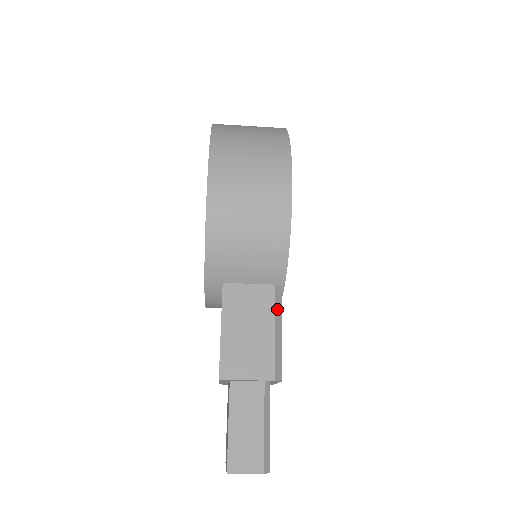
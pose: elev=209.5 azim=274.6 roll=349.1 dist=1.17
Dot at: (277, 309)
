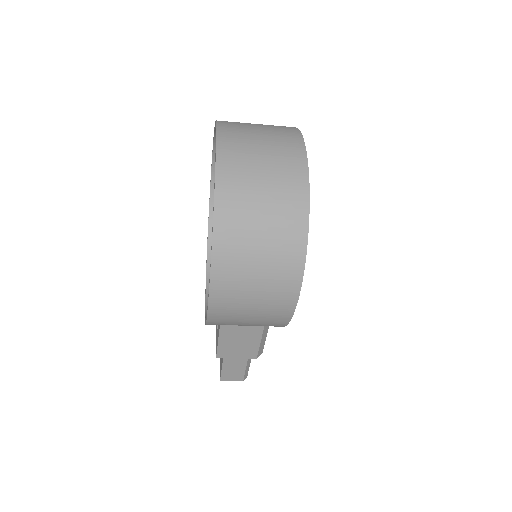
Dot at: (266, 327)
